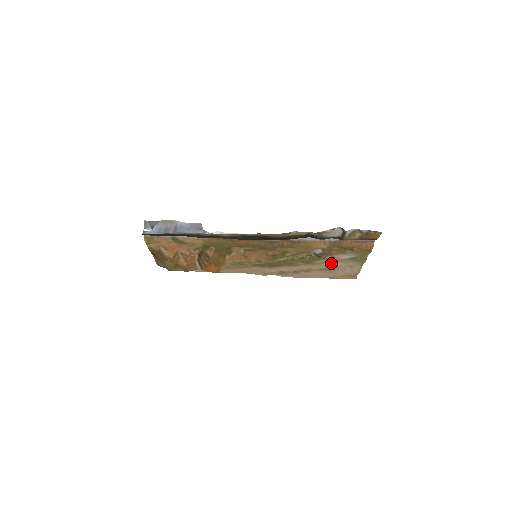
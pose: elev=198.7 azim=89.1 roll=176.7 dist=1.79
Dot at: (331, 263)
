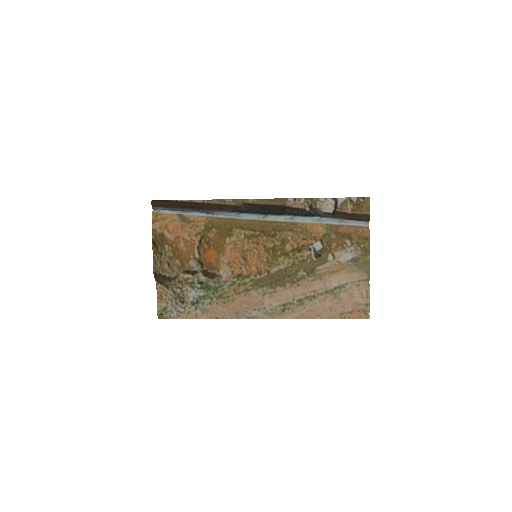
Dot at: (335, 275)
